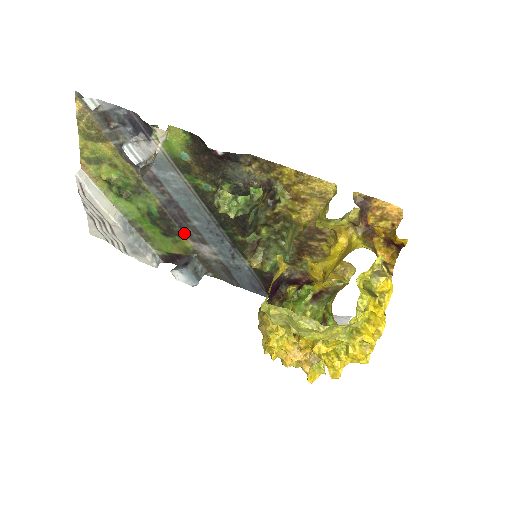
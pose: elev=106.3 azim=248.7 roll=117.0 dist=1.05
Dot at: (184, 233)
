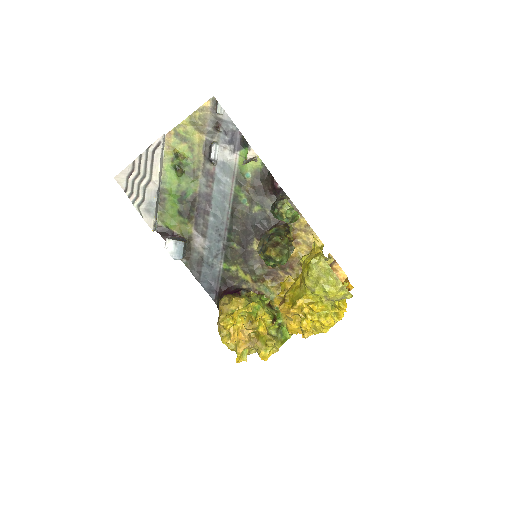
Dot at: (195, 221)
